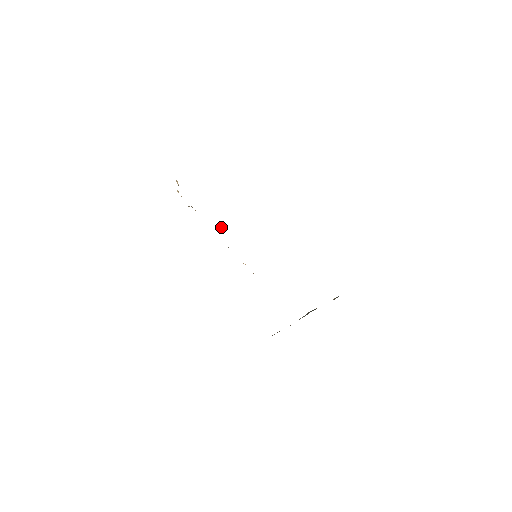
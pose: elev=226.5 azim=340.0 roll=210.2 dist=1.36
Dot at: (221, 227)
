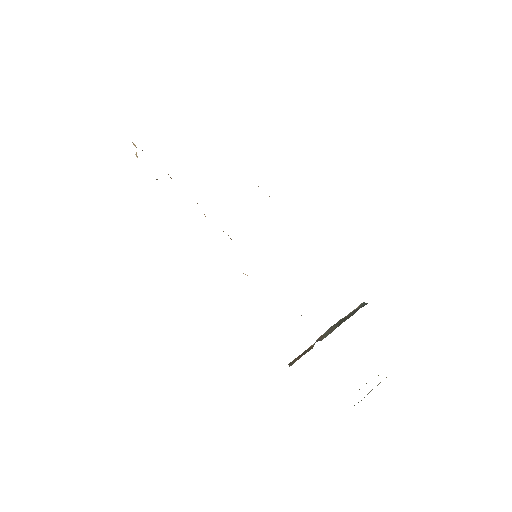
Dot at: (204, 214)
